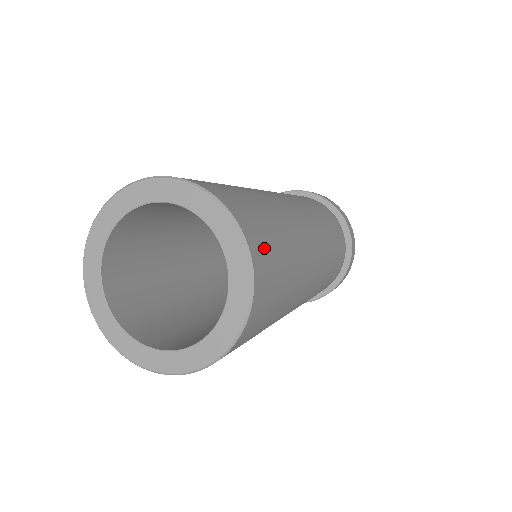
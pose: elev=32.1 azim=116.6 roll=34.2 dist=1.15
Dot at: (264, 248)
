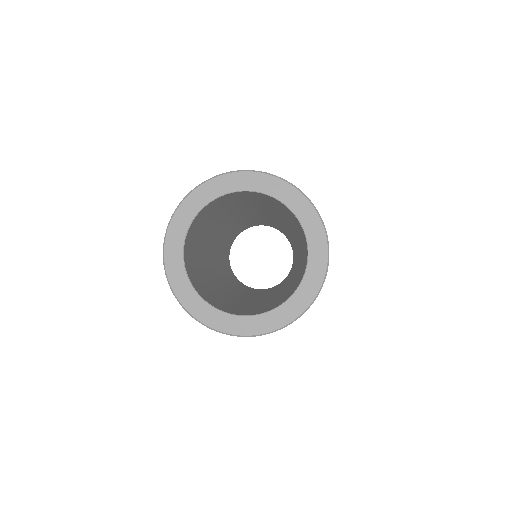
Dot at: occluded
